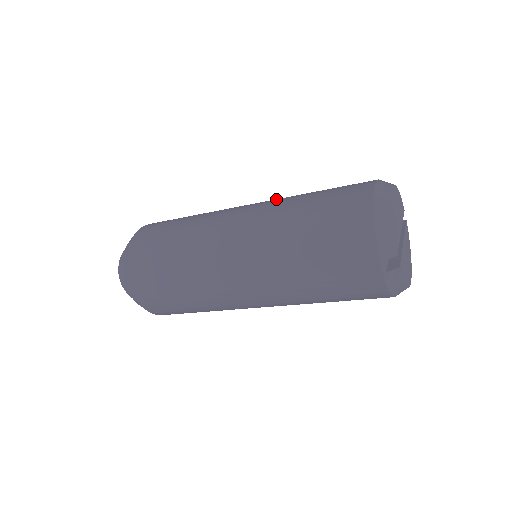
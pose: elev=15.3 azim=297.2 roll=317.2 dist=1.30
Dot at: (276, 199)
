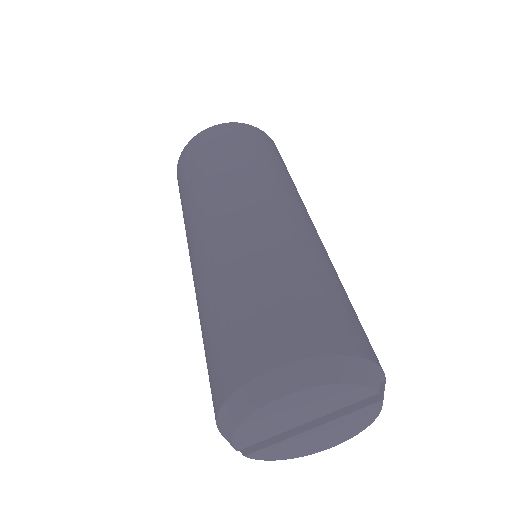
Dot at: (254, 238)
